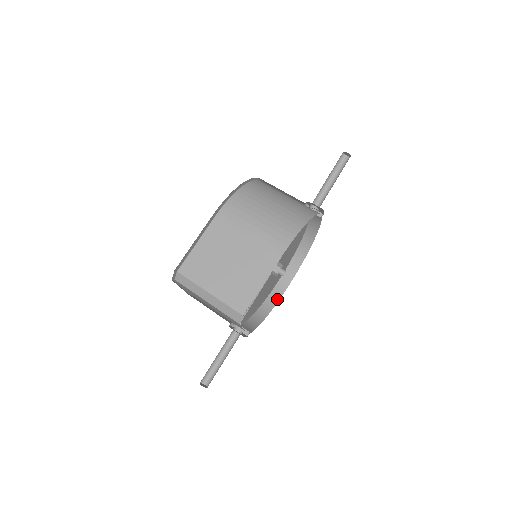
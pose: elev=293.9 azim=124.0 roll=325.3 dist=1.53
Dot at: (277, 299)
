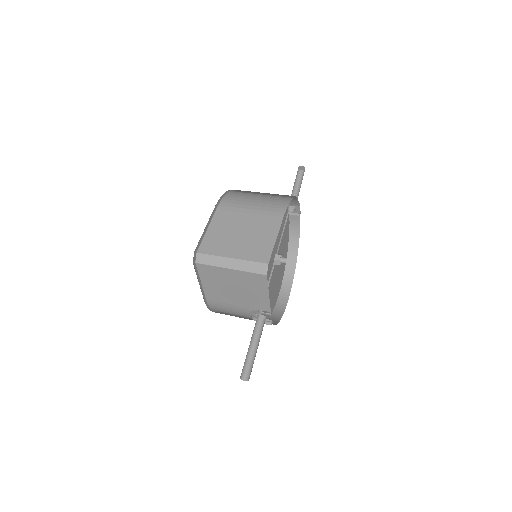
Dot at: (284, 307)
